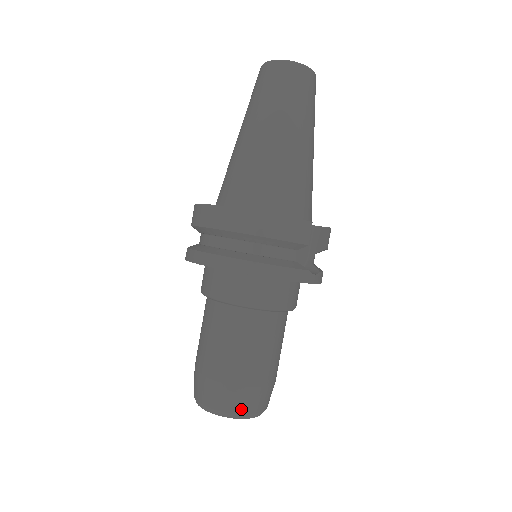
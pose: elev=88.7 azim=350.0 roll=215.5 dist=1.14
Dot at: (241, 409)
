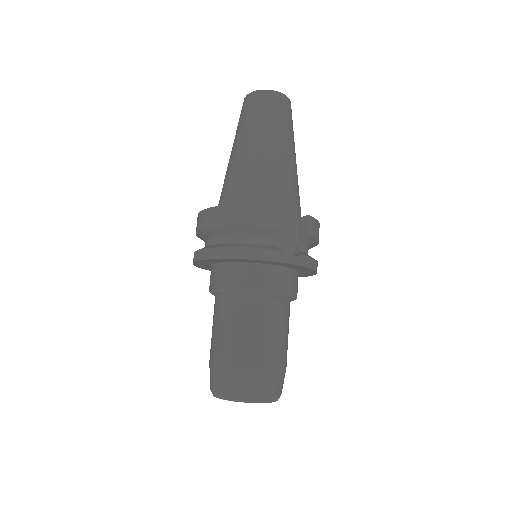
Dot at: (242, 391)
